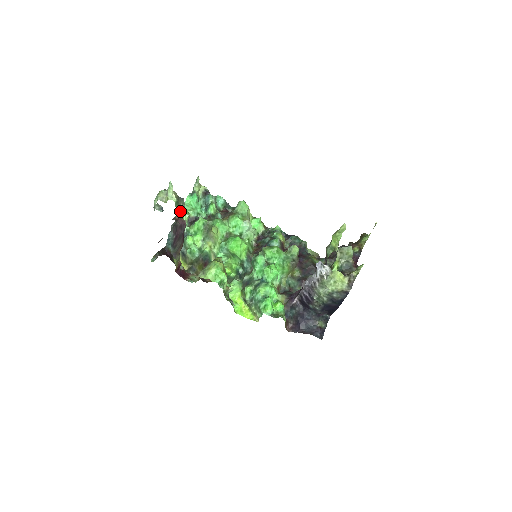
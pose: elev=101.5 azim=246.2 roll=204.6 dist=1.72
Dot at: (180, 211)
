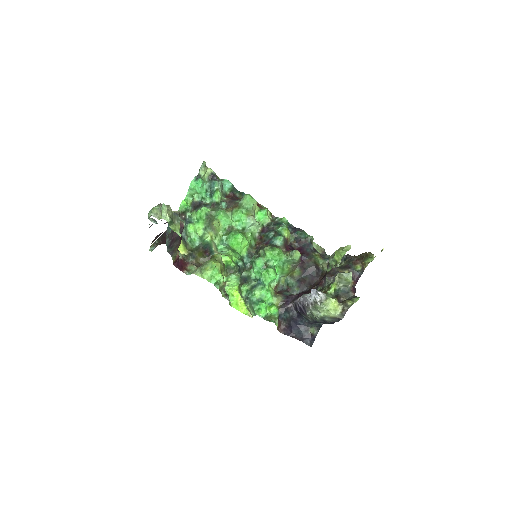
Dot at: (174, 229)
